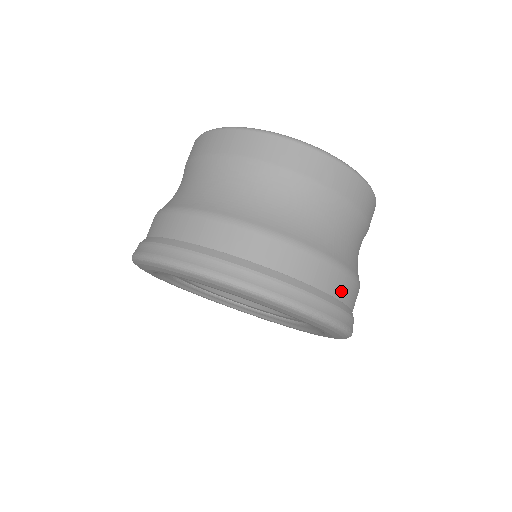
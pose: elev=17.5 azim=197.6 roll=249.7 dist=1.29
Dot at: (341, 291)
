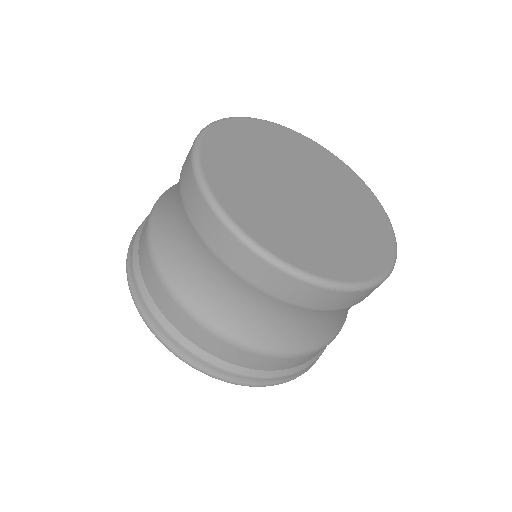
Dot at: (215, 350)
